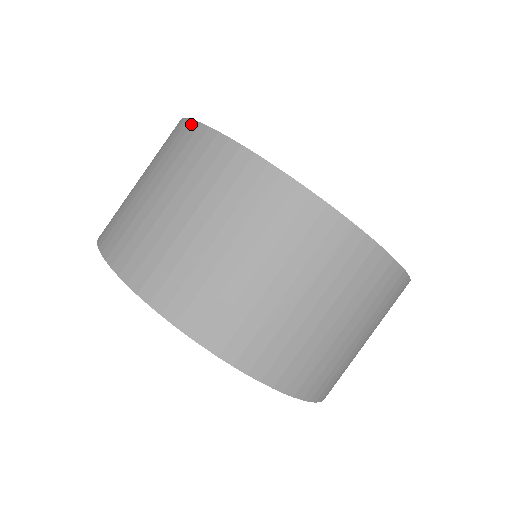
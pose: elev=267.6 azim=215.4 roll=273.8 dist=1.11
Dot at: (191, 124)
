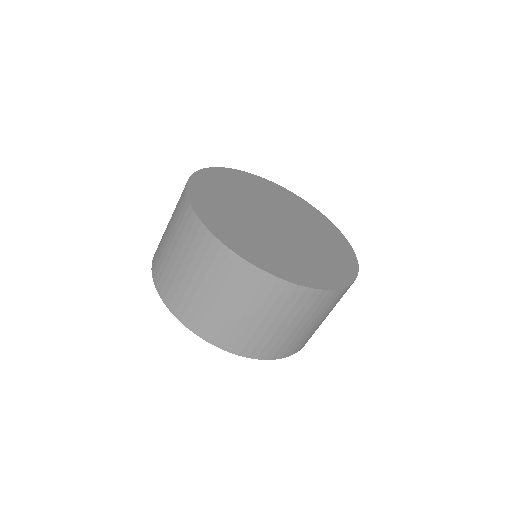
Dot at: (267, 276)
